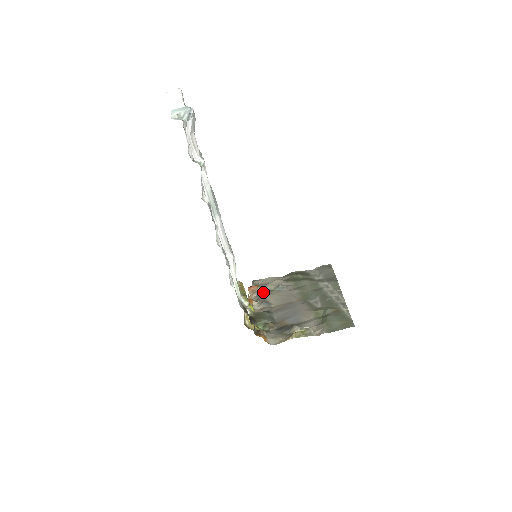
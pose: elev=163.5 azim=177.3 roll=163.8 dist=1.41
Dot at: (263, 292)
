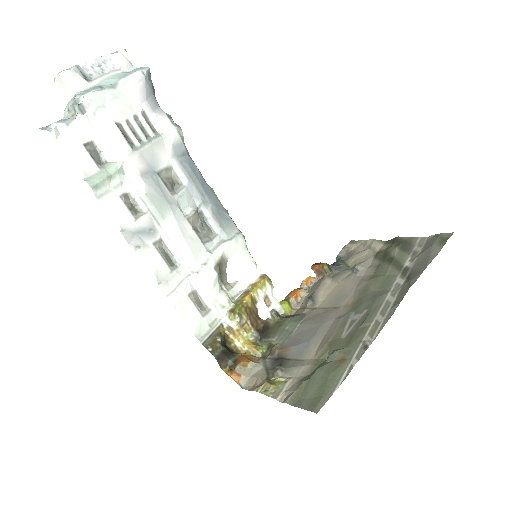
Dot at: (334, 272)
